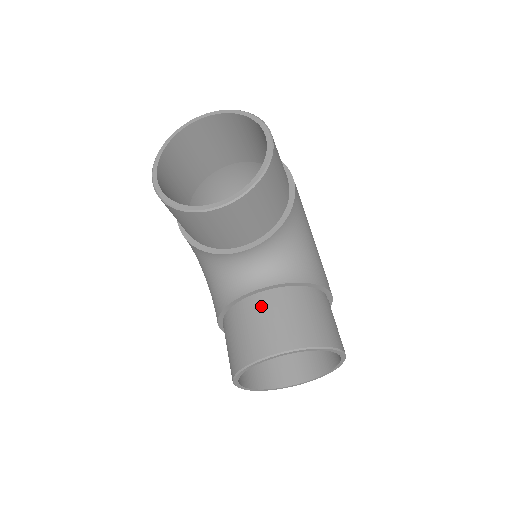
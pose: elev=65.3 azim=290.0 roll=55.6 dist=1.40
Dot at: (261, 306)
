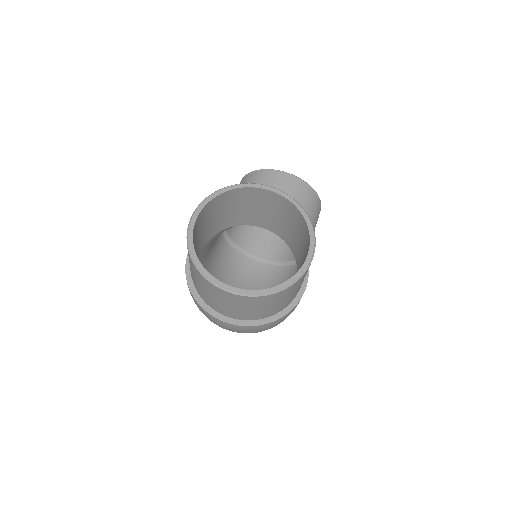
Dot at: occluded
